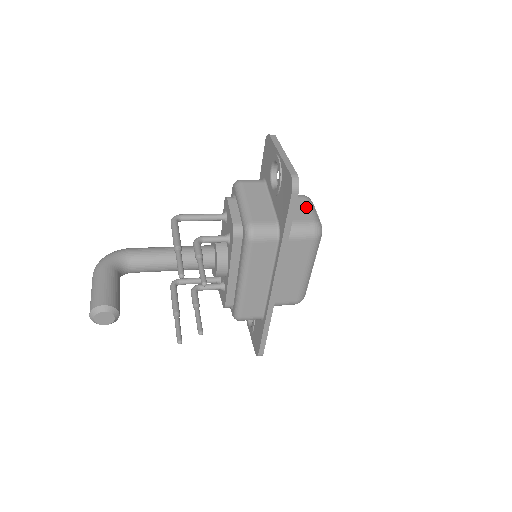
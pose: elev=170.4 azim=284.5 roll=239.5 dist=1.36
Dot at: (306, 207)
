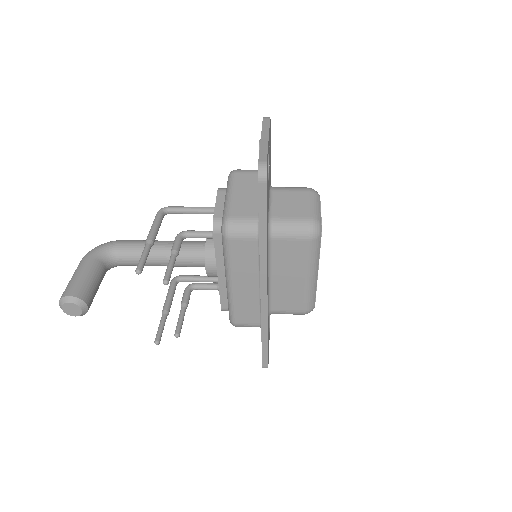
Dot at: (306, 202)
